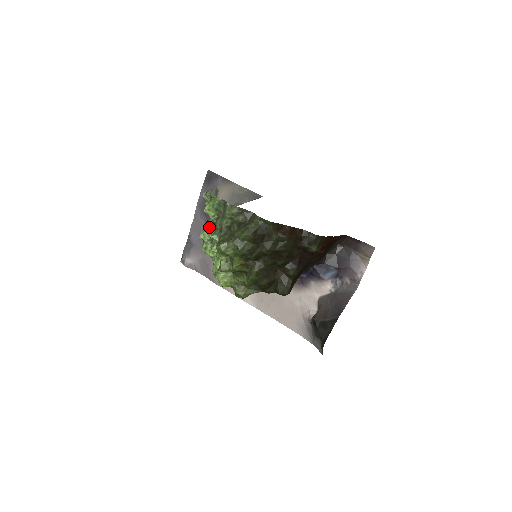
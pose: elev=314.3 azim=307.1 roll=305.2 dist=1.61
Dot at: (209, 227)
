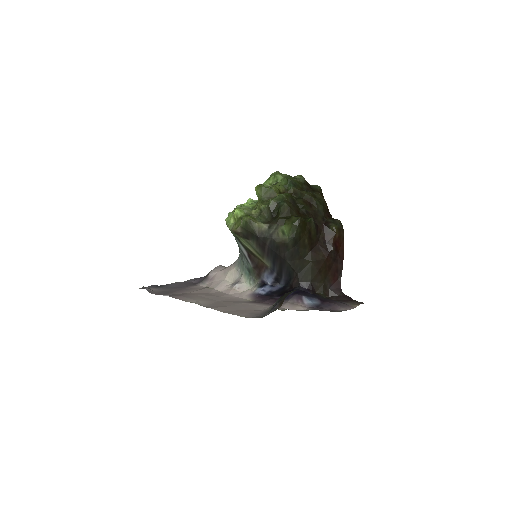
Dot at: occluded
